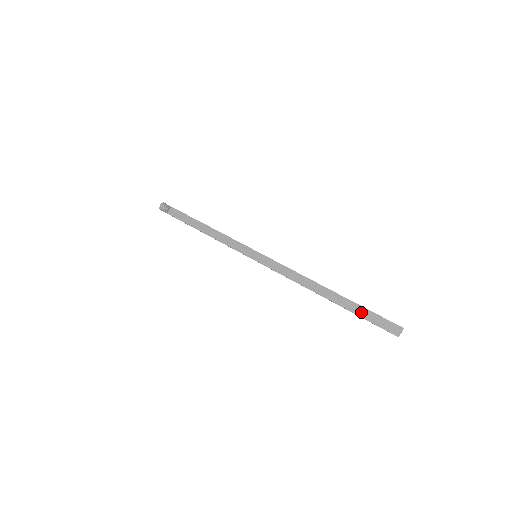
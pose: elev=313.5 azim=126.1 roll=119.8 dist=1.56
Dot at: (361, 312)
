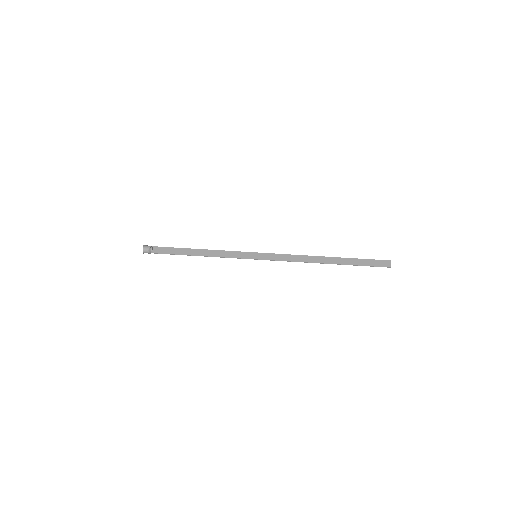
Dot at: (358, 262)
